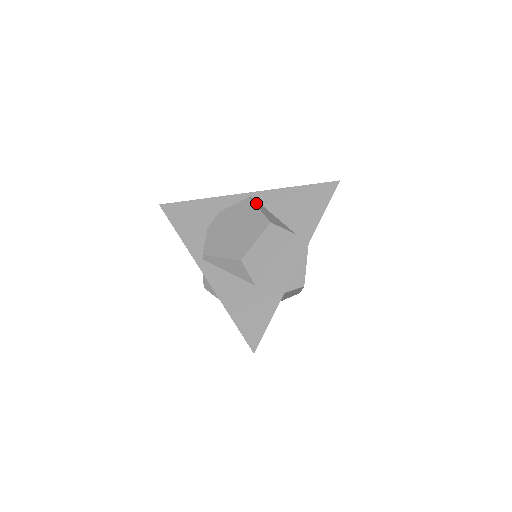
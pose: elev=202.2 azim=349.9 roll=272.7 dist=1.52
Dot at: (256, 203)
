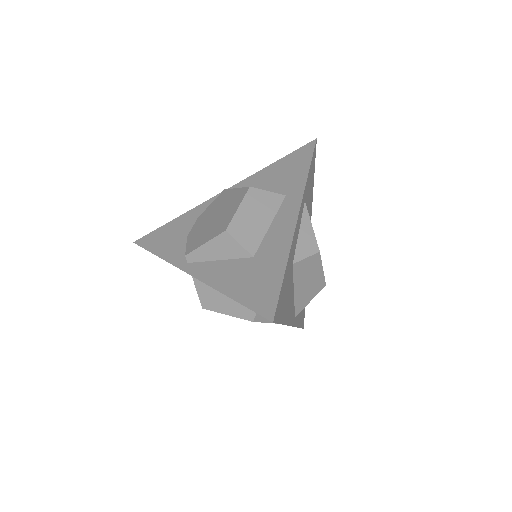
Dot at: occluded
